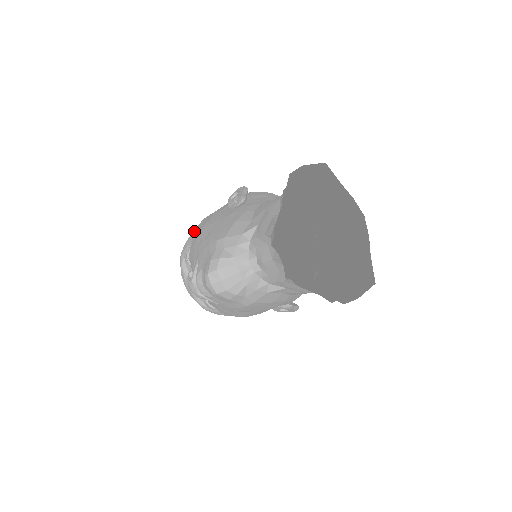
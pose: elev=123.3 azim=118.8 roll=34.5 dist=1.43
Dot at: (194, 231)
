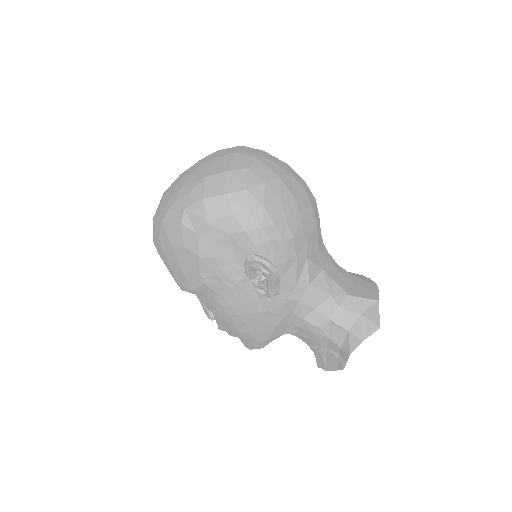
Dot at: (202, 287)
